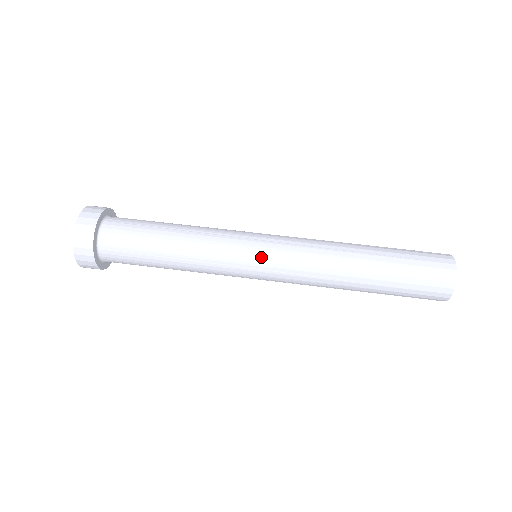
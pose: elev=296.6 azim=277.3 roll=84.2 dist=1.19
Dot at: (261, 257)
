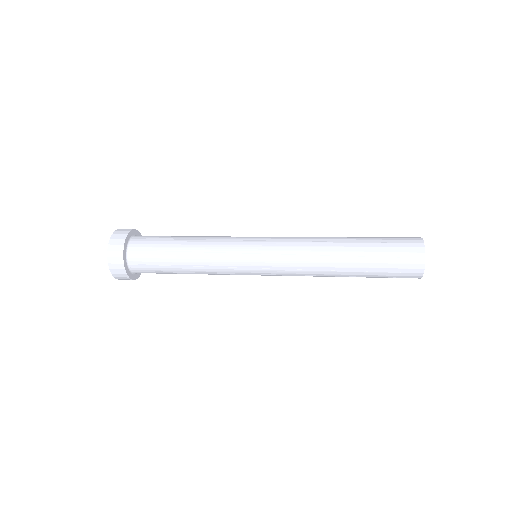
Dot at: (261, 237)
